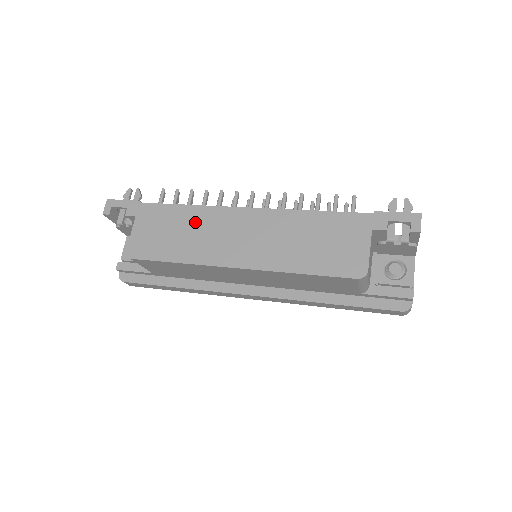
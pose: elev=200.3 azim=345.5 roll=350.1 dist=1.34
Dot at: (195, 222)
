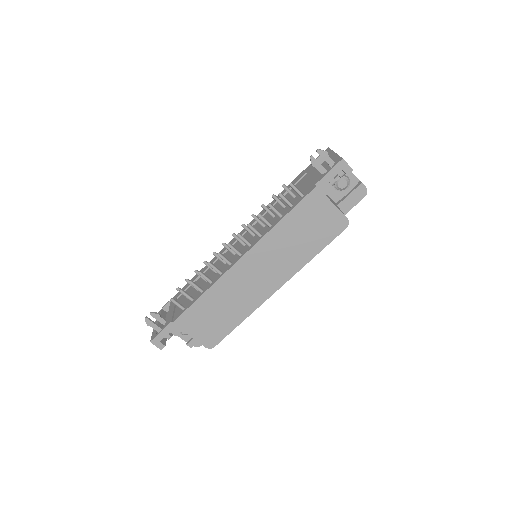
Dot at: (222, 296)
